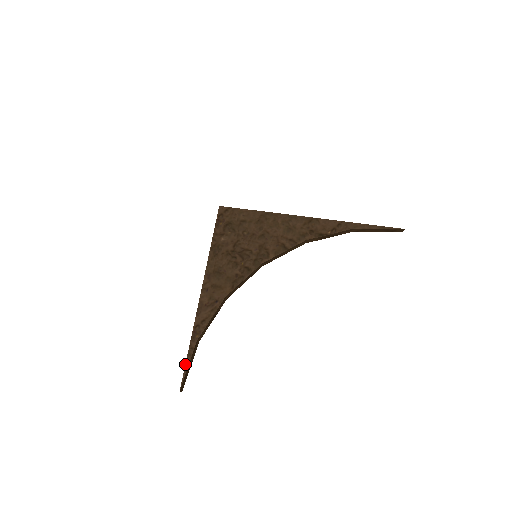
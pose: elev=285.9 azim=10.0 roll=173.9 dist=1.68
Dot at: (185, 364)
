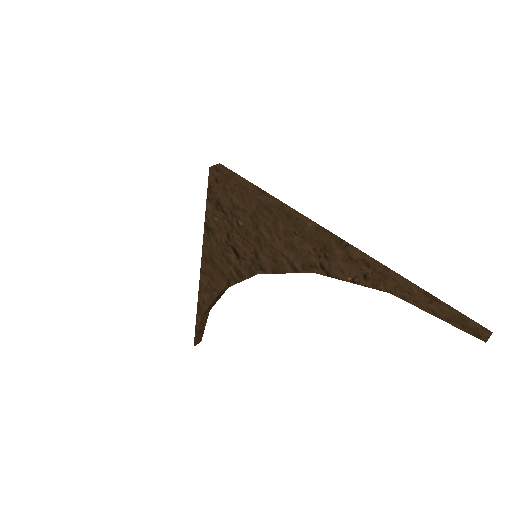
Dot at: (195, 329)
